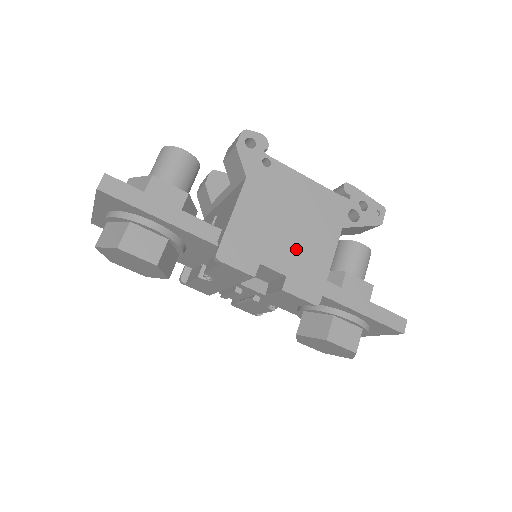
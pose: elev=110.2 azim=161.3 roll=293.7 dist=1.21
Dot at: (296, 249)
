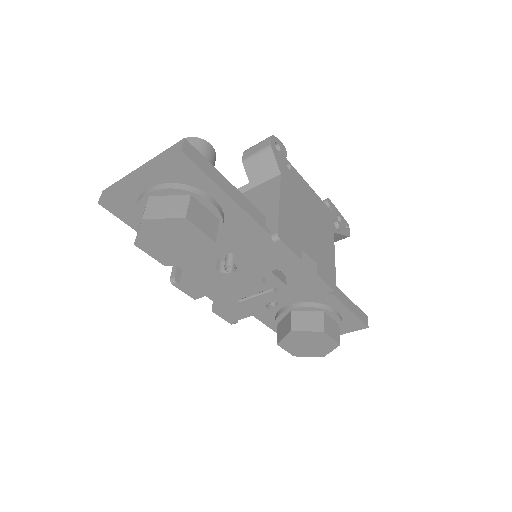
Dot at: (317, 242)
